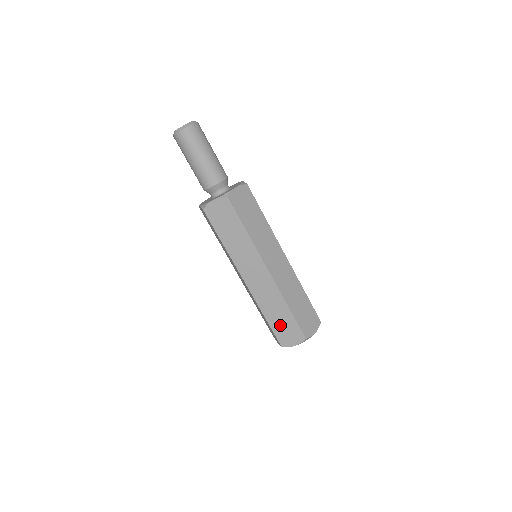
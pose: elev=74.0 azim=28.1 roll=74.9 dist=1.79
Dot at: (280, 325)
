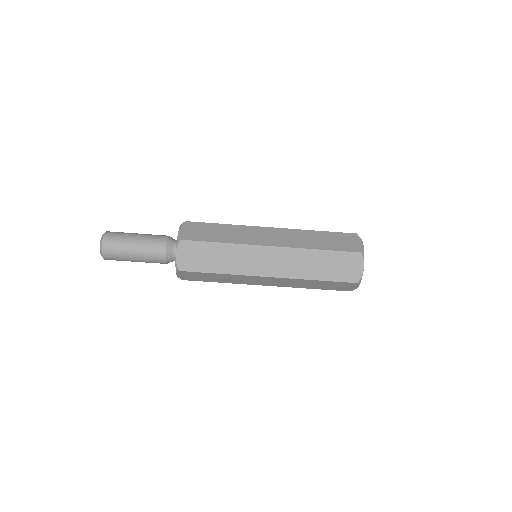
Dot at: (333, 270)
